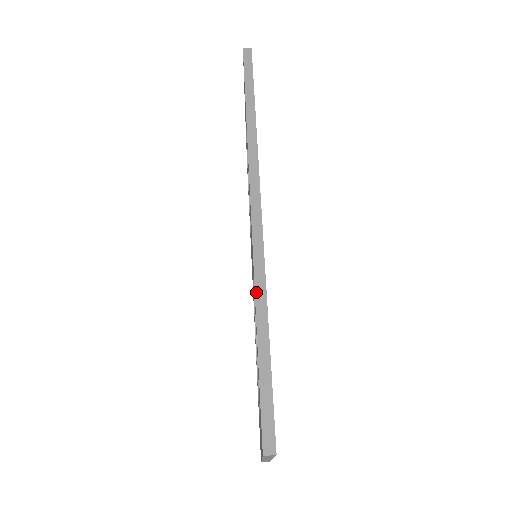
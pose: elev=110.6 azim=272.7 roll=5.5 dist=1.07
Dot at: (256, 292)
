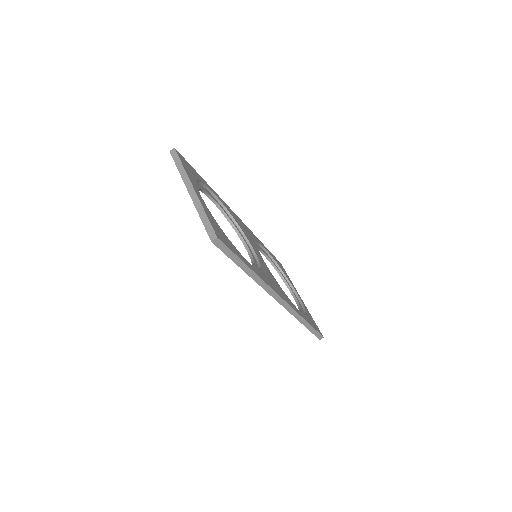
Dot at: (297, 319)
